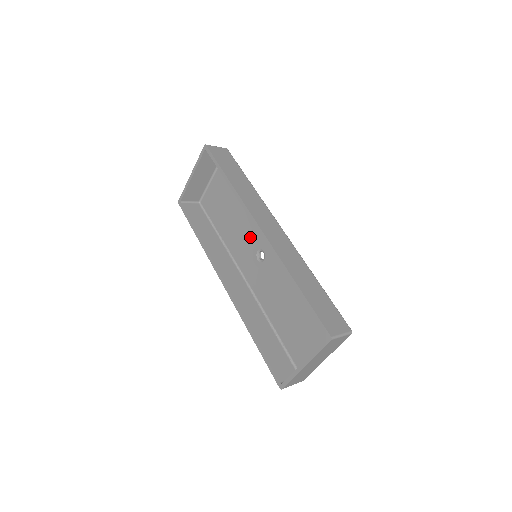
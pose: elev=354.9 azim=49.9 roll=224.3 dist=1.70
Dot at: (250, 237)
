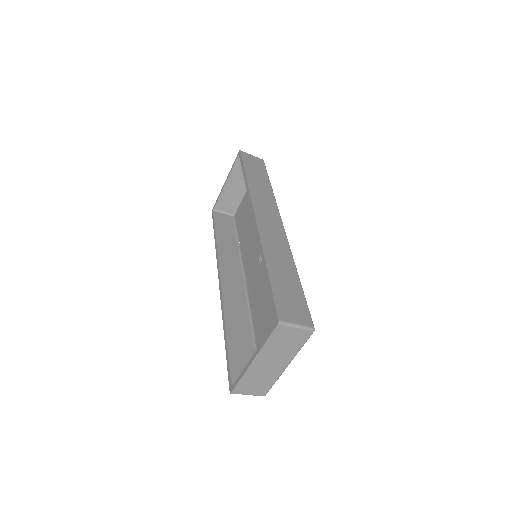
Dot at: occluded
